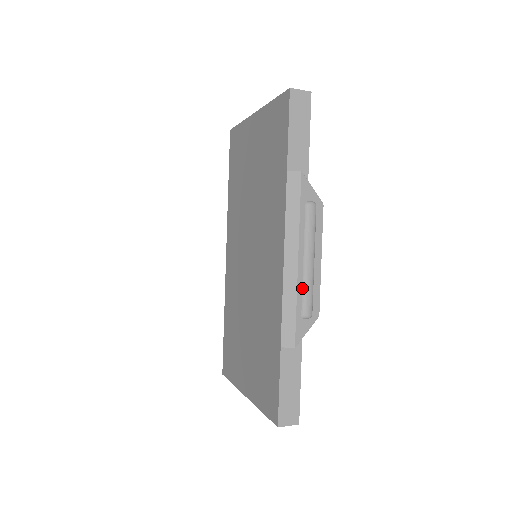
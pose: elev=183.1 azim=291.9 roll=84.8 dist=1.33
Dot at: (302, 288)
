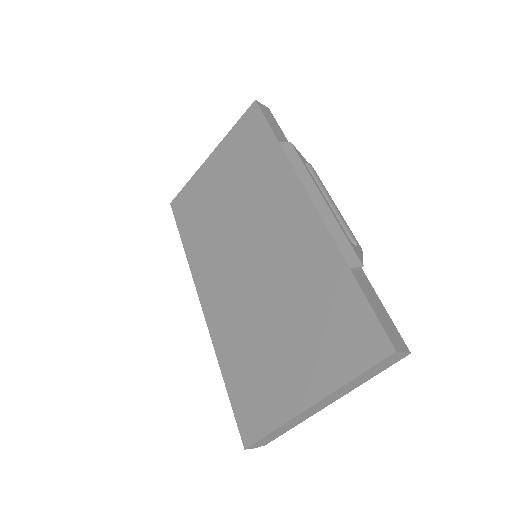
Dot at: (338, 219)
